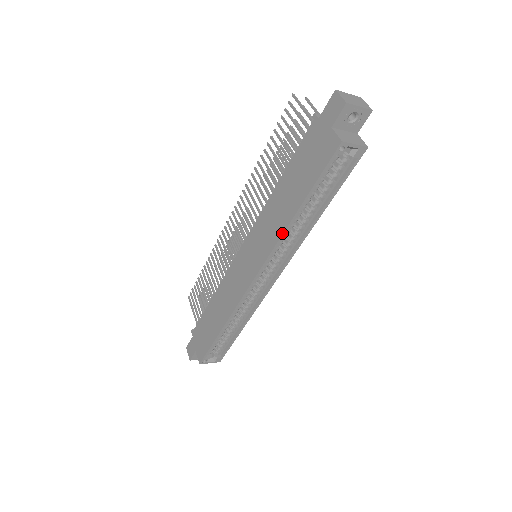
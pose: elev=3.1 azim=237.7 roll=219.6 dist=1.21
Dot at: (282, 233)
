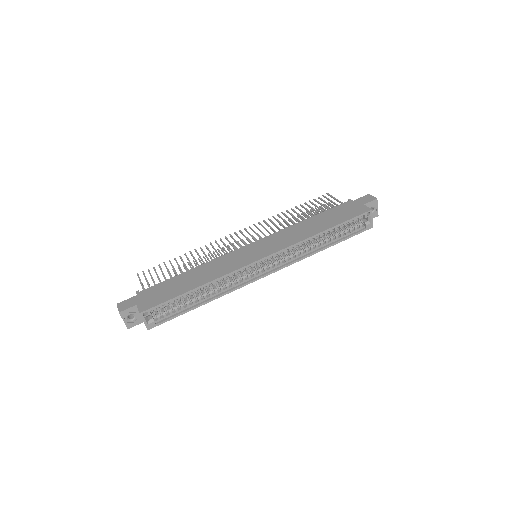
Dot at: (306, 238)
